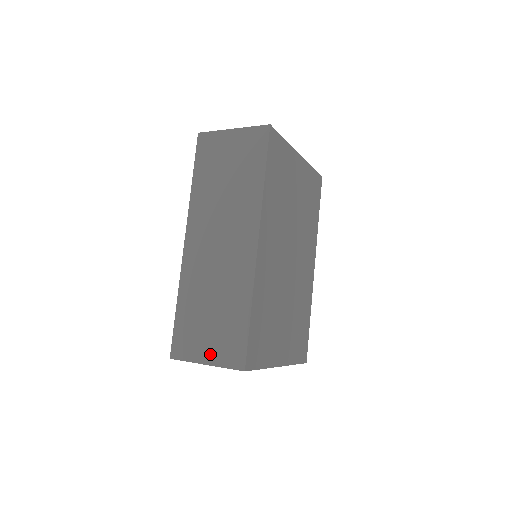
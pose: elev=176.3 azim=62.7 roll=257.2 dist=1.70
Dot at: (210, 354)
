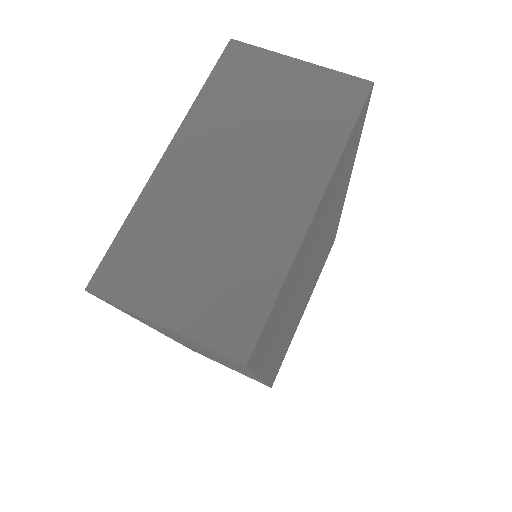
Dot at: occluded
